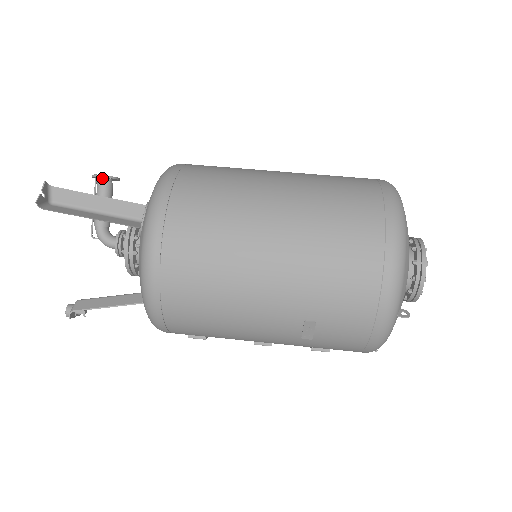
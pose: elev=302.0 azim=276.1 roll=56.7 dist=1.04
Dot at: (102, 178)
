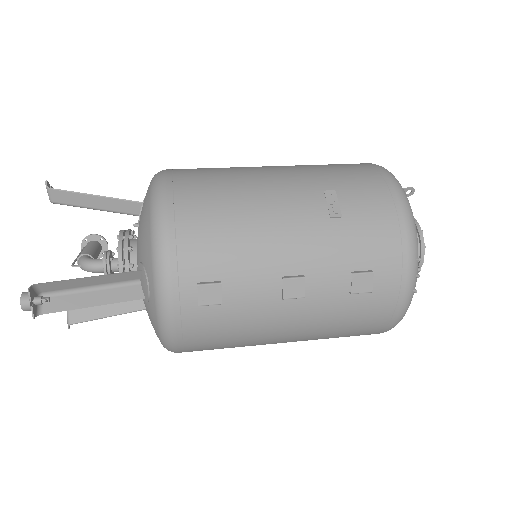
Dot at: (93, 241)
